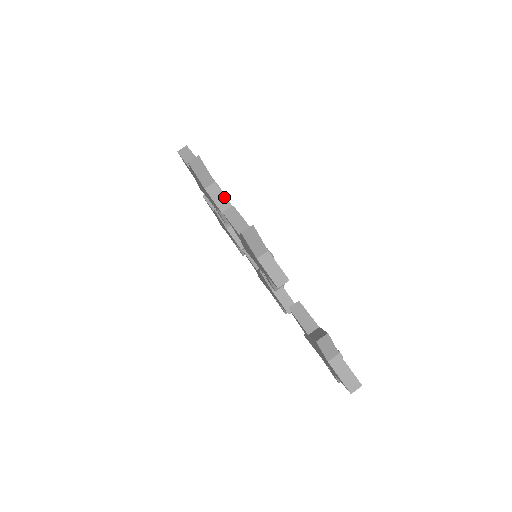
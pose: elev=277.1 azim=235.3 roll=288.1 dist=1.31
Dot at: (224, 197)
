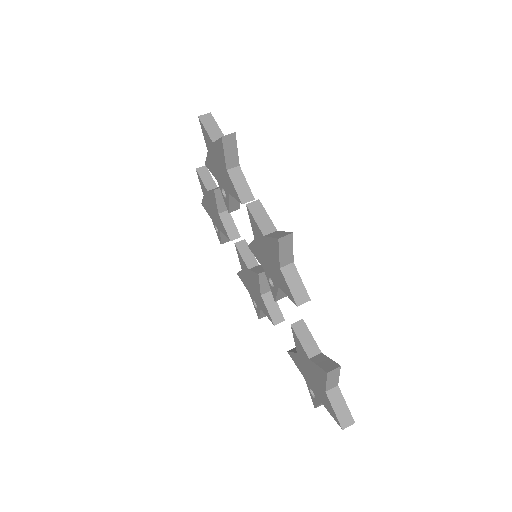
Dot at: (247, 186)
